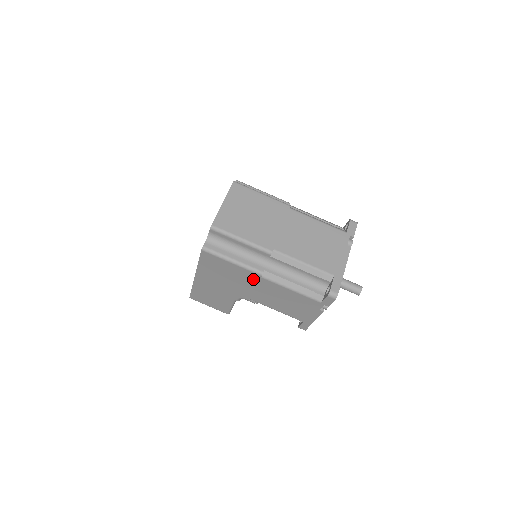
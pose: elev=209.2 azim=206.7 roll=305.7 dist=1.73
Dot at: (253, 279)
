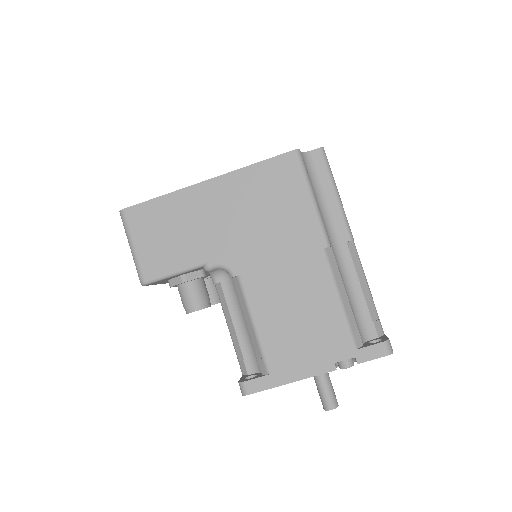
Dot at: (303, 244)
